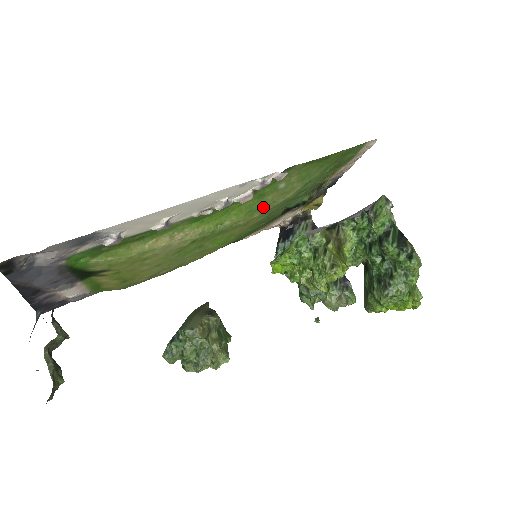
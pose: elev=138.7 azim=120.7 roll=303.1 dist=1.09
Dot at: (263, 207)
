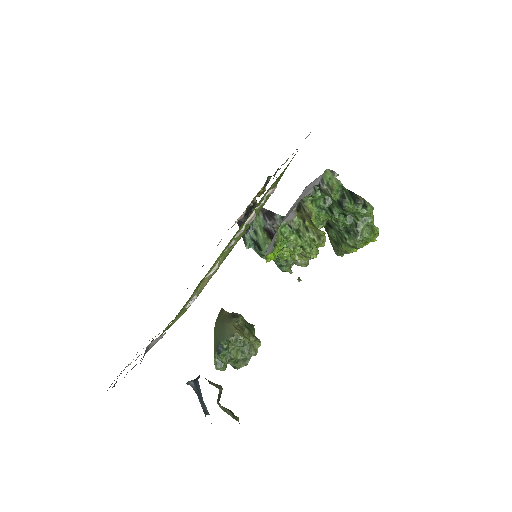
Dot at: occluded
